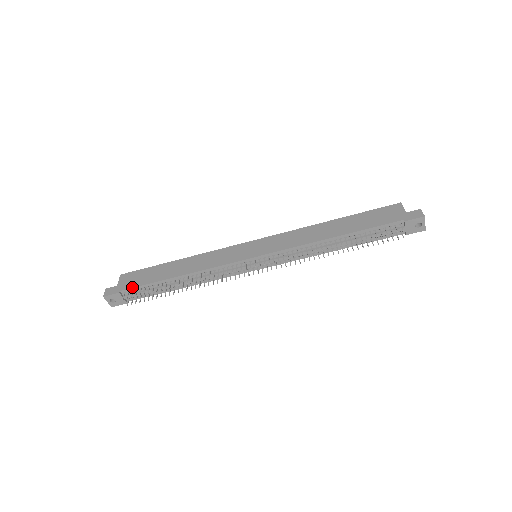
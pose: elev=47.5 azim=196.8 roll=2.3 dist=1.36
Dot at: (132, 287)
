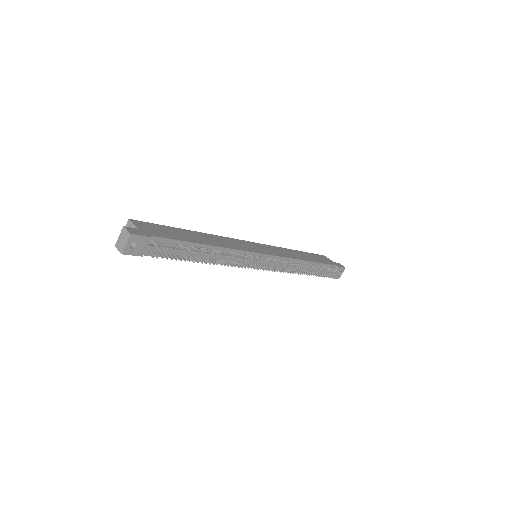
Dot at: (164, 237)
